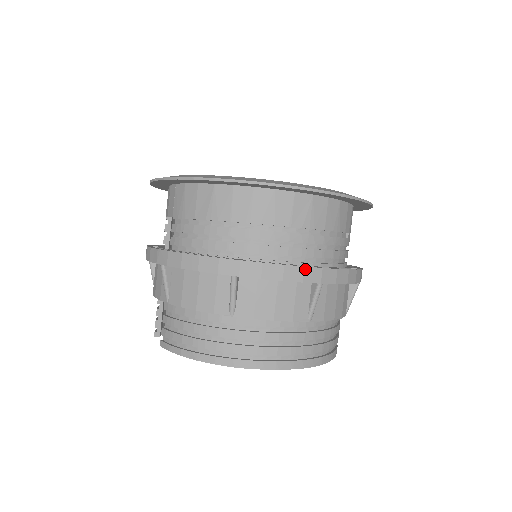
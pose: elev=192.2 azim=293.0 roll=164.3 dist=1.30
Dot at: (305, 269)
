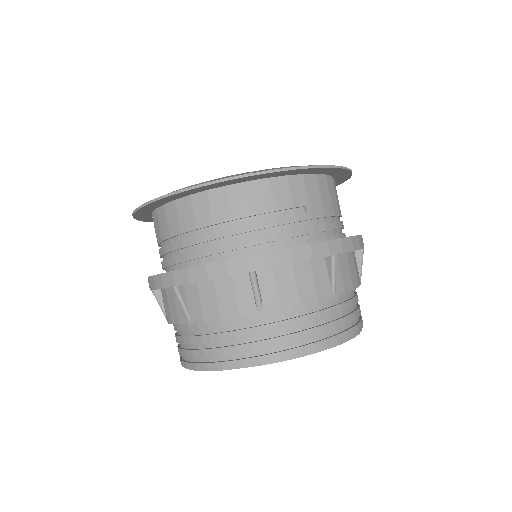
Dot at: (227, 262)
